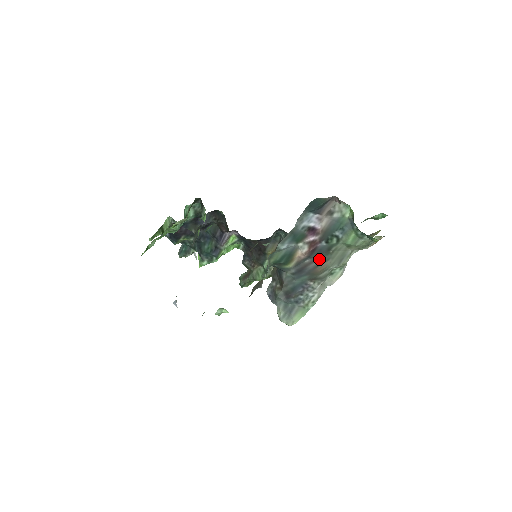
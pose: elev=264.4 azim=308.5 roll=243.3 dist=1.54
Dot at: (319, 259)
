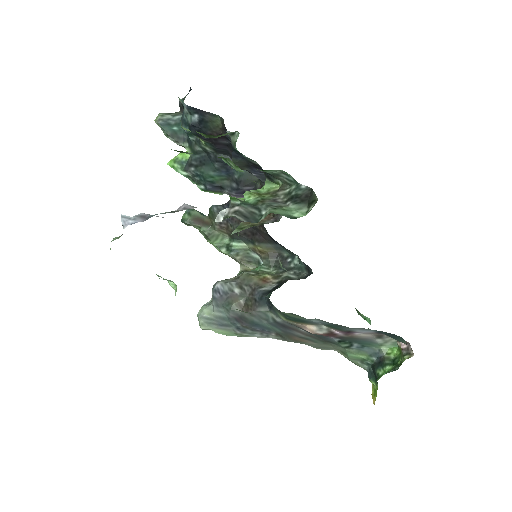
Dot at: (311, 337)
